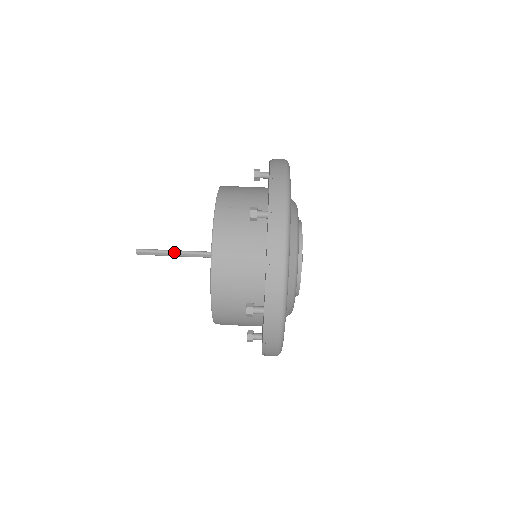
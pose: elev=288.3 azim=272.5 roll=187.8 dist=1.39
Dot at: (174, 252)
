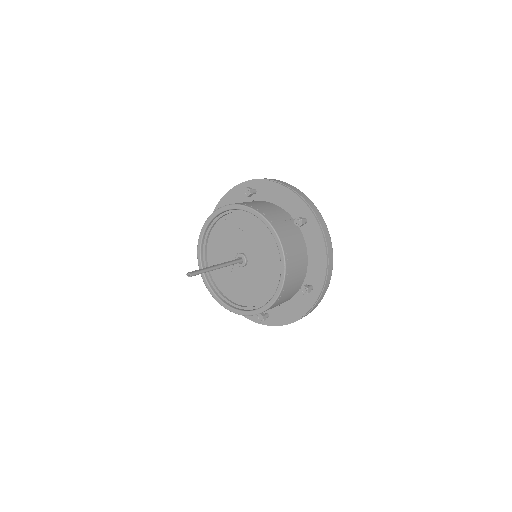
Dot at: (211, 266)
